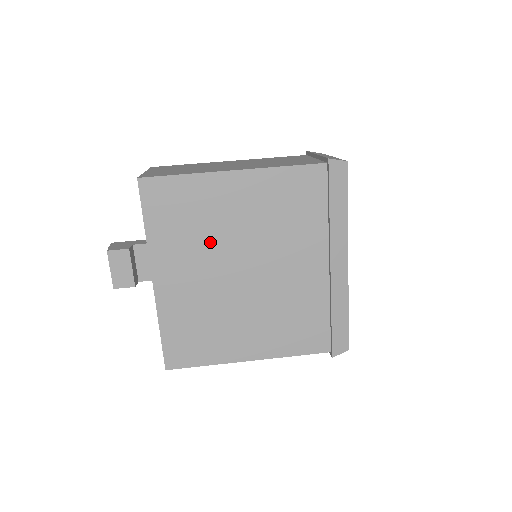
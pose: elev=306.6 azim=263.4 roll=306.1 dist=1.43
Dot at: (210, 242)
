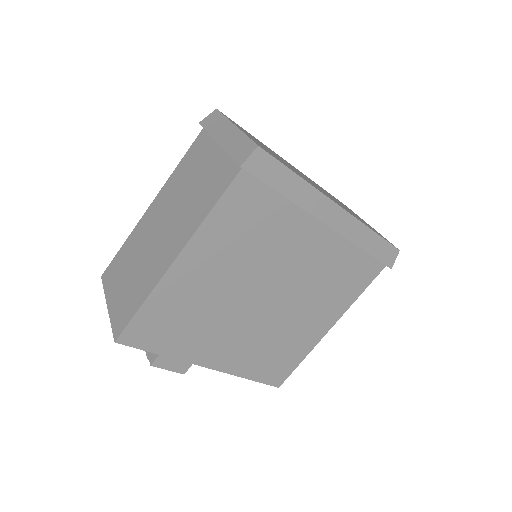
Dot at: (218, 312)
